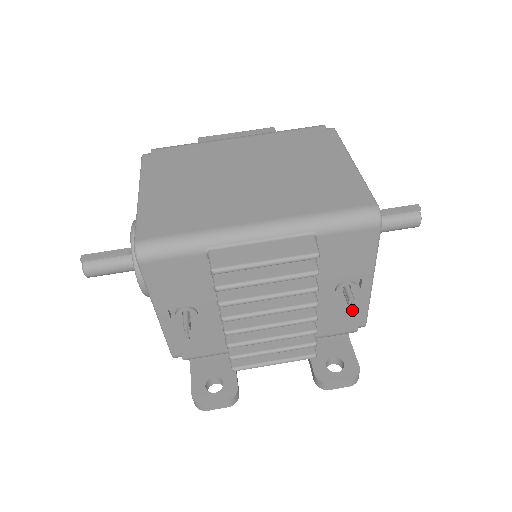
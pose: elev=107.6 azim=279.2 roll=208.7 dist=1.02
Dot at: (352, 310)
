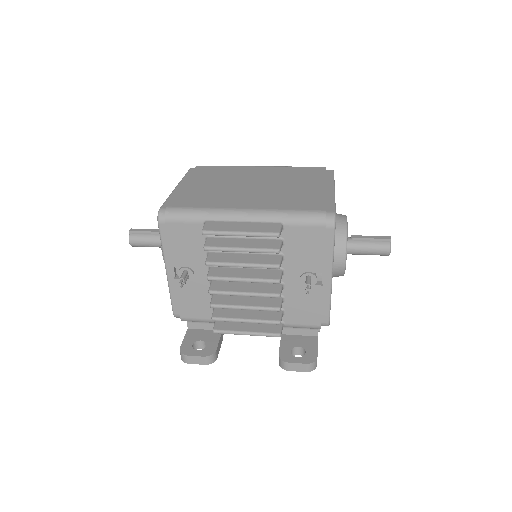
Dot at: occluded
